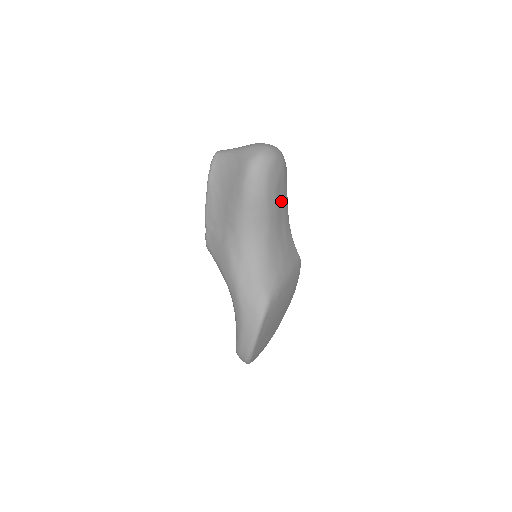
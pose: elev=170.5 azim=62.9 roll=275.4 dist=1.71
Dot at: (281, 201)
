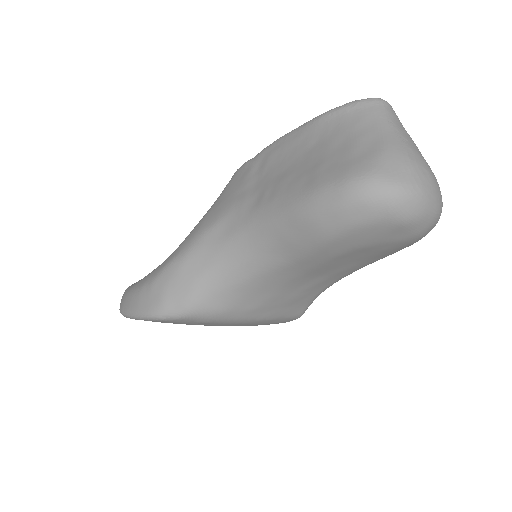
Dot at: (348, 262)
